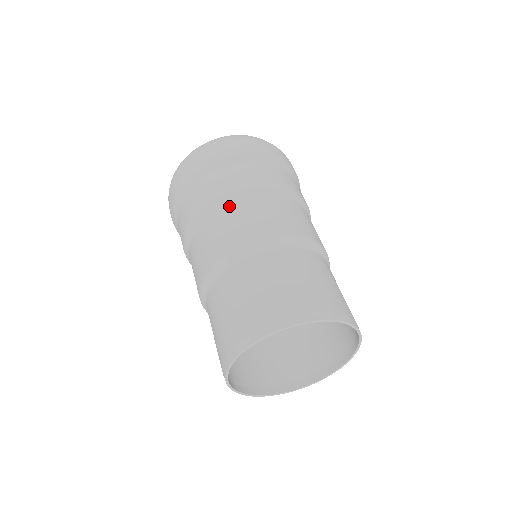
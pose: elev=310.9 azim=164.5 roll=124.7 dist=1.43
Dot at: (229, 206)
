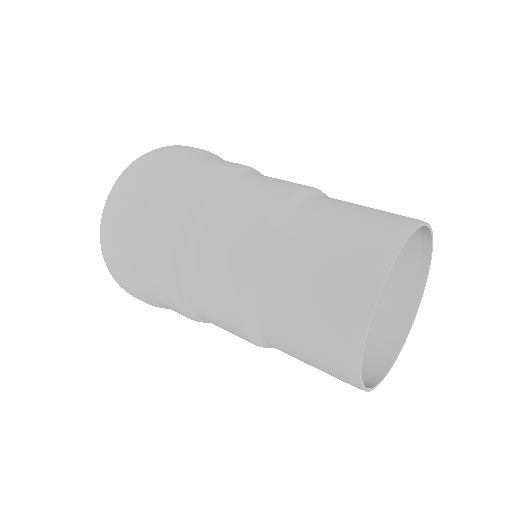
Dot at: (189, 254)
